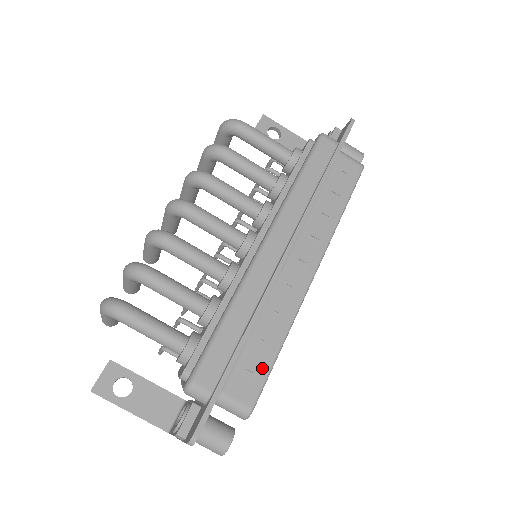
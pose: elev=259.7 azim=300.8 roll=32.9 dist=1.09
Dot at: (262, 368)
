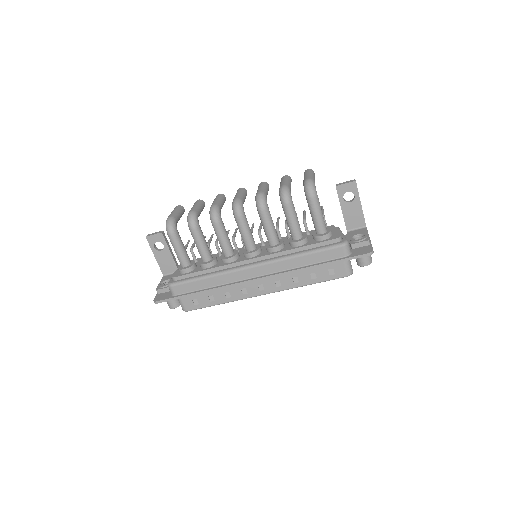
Dot at: (203, 304)
